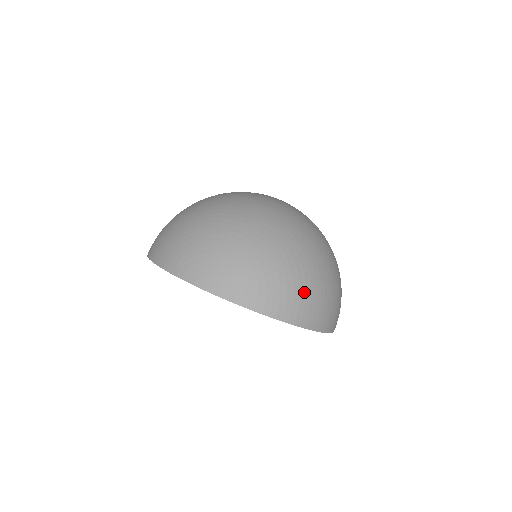
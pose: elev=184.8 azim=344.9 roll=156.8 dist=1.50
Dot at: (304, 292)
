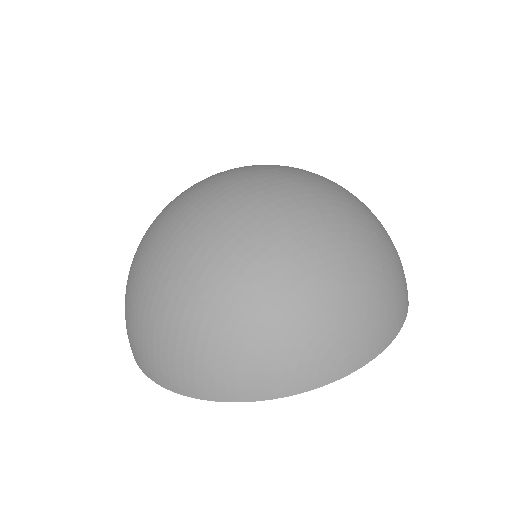
Dot at: (400, 263)
